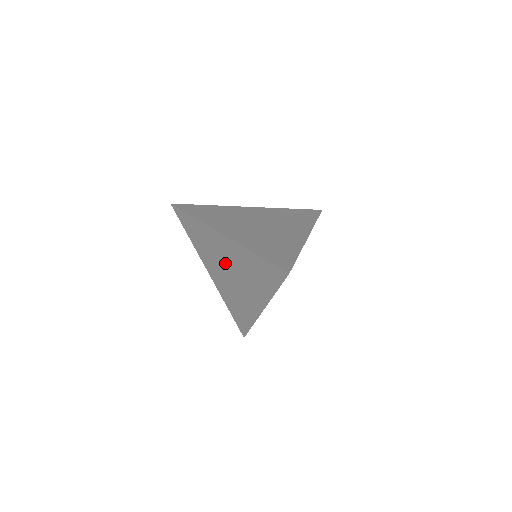
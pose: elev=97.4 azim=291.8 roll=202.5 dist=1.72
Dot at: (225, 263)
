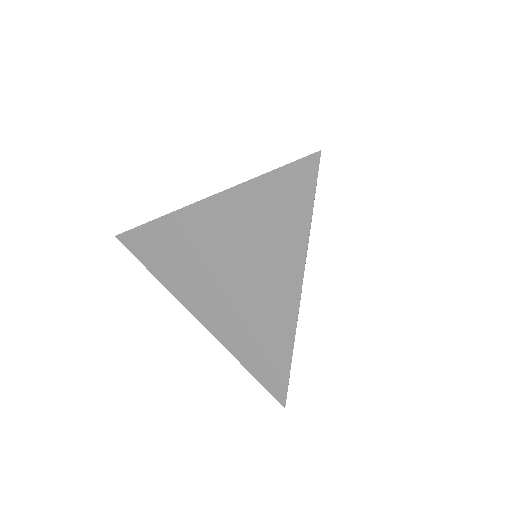
Dot at: (217, 259)
